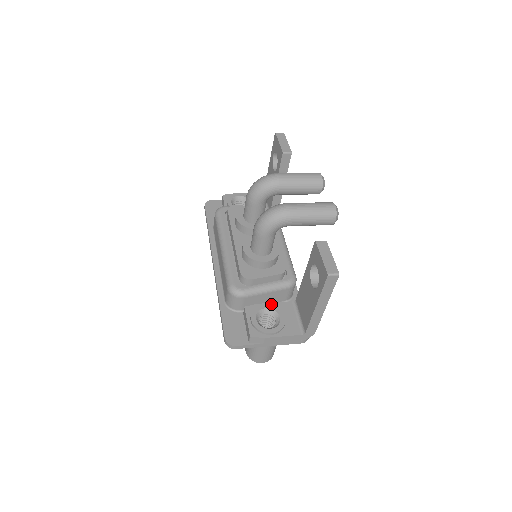
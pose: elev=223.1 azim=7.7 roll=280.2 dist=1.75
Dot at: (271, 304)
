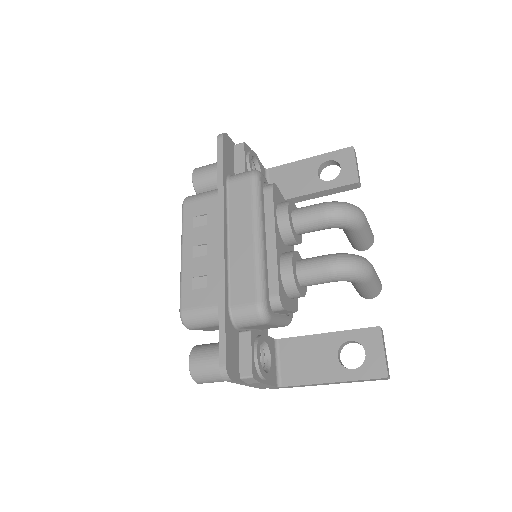
Dot at: (265, 335)
